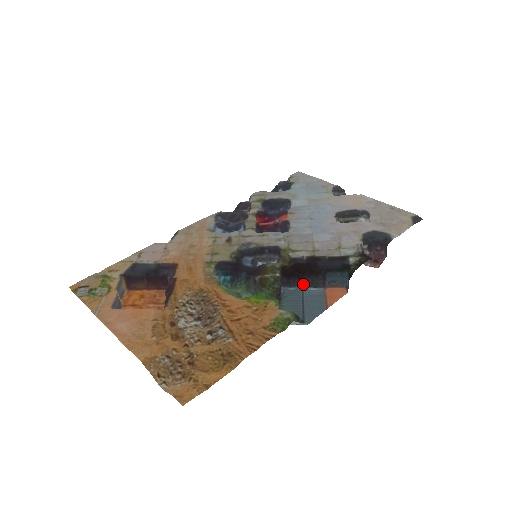
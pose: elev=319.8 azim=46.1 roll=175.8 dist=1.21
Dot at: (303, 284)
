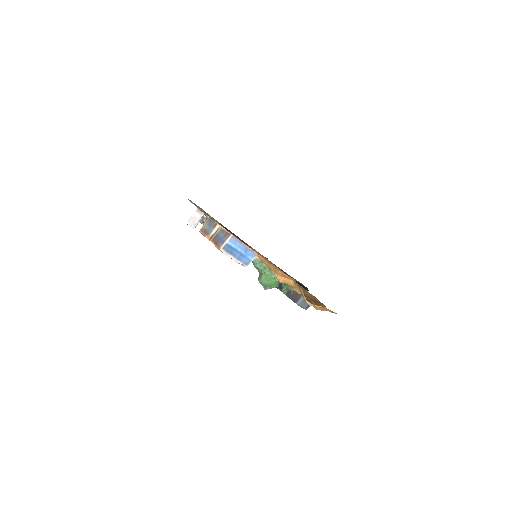
Dot at: occluded
